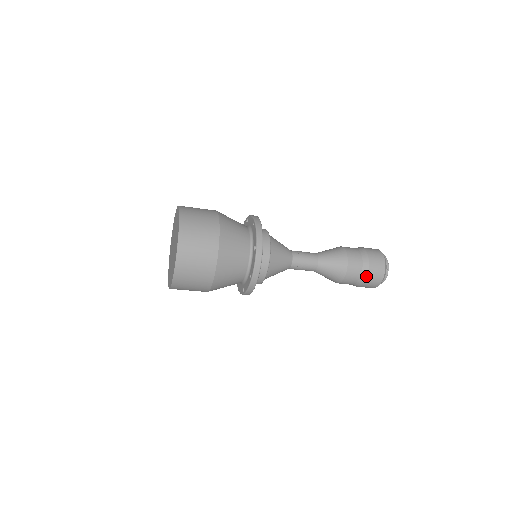
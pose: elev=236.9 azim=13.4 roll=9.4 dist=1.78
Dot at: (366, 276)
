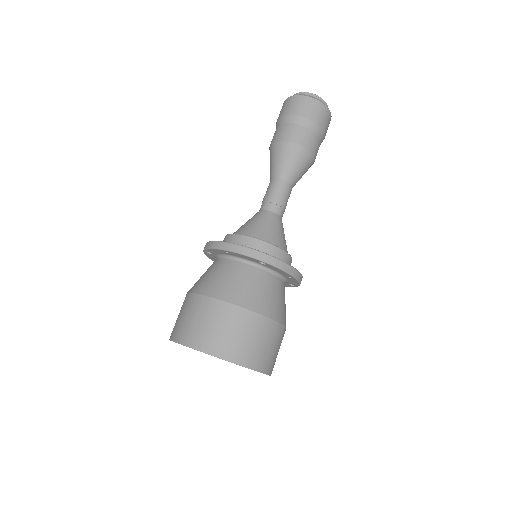
Dot at: (320, 129)
